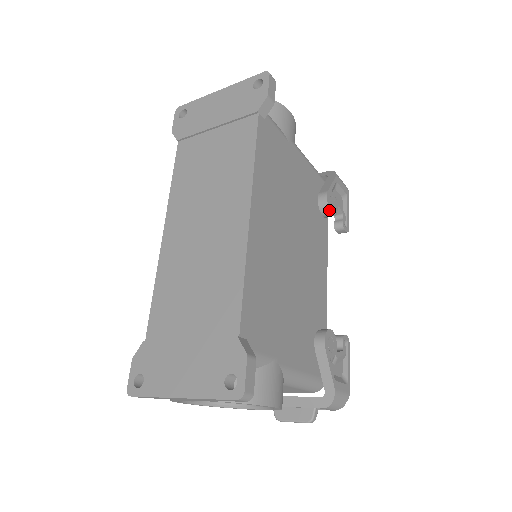
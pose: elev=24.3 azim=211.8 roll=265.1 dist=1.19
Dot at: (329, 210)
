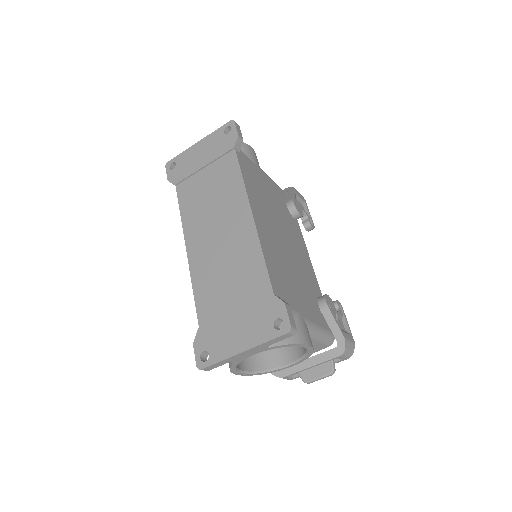
Dot at: (298, 212)
